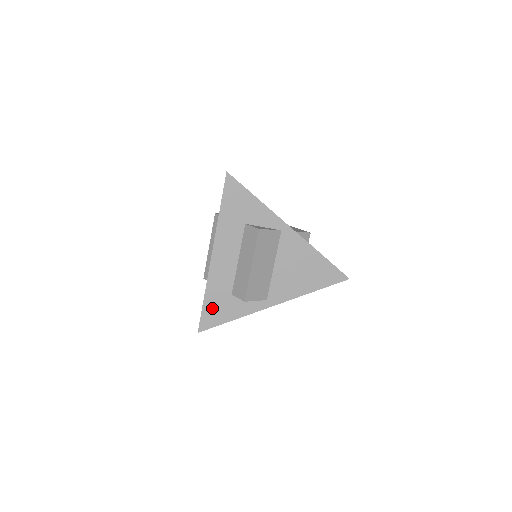
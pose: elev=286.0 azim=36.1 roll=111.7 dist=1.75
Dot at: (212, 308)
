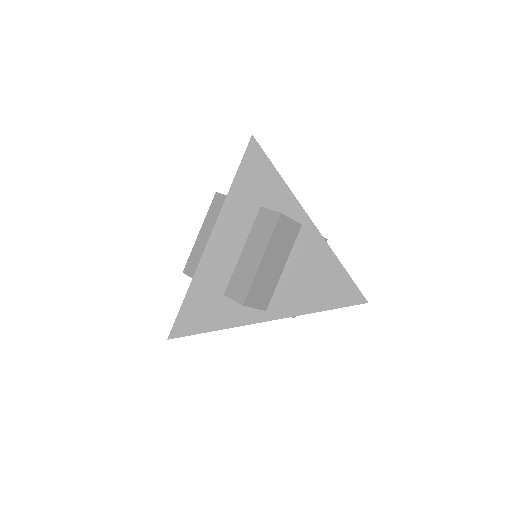
Dot at: (194, 309)
